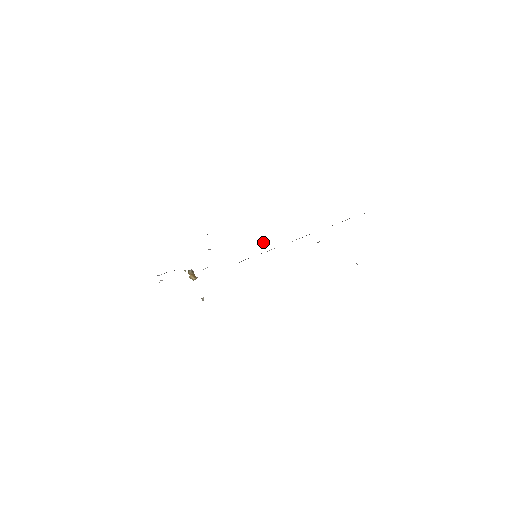
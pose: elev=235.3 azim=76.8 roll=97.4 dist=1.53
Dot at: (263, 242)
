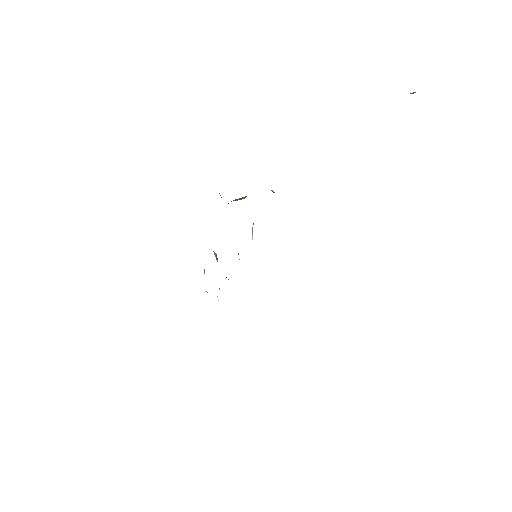
Dot at: (252, 230)
